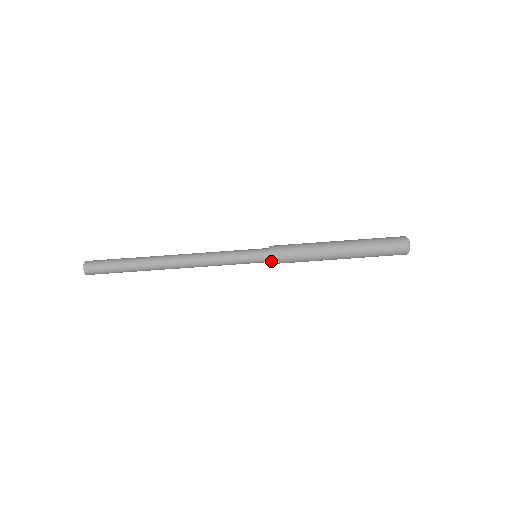
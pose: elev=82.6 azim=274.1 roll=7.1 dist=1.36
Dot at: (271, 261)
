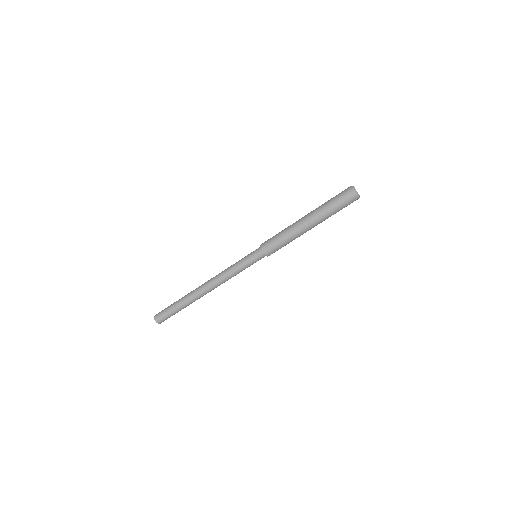
Dot at: occluded
